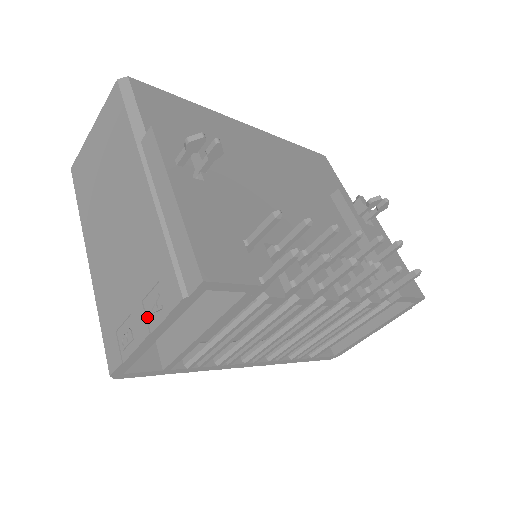
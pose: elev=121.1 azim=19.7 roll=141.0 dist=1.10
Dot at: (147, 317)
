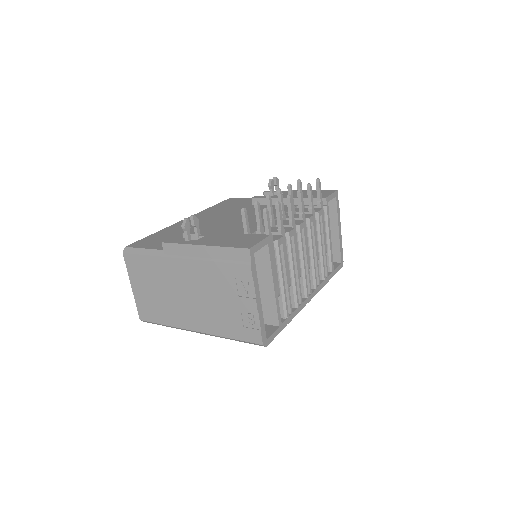
Dot at: (247, 297)
